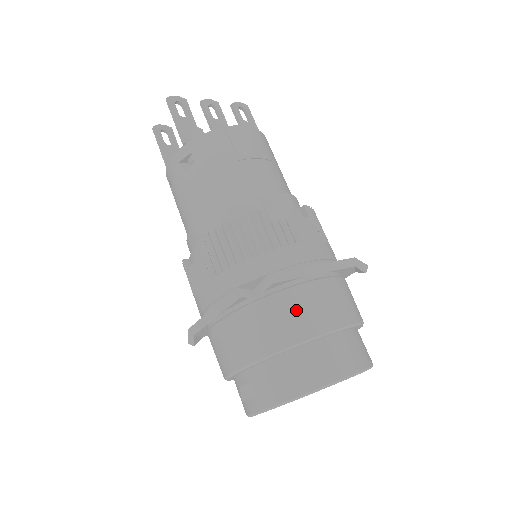
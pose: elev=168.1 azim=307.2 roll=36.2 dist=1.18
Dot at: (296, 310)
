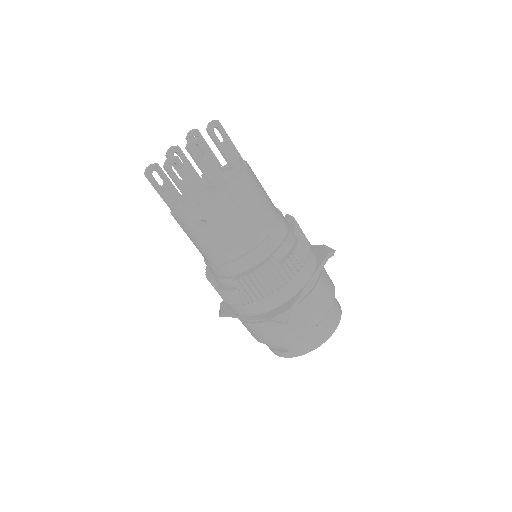
Dot at: (305, 314)
